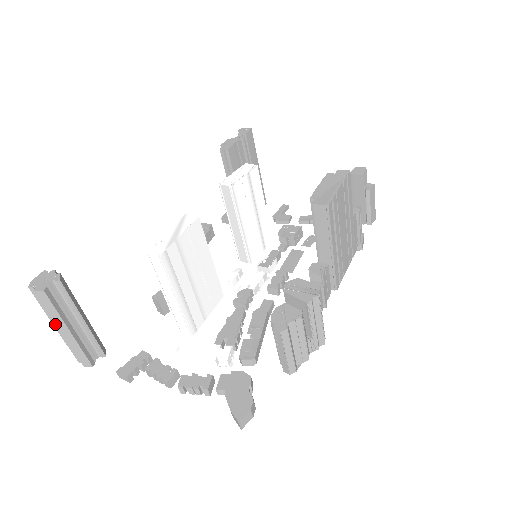
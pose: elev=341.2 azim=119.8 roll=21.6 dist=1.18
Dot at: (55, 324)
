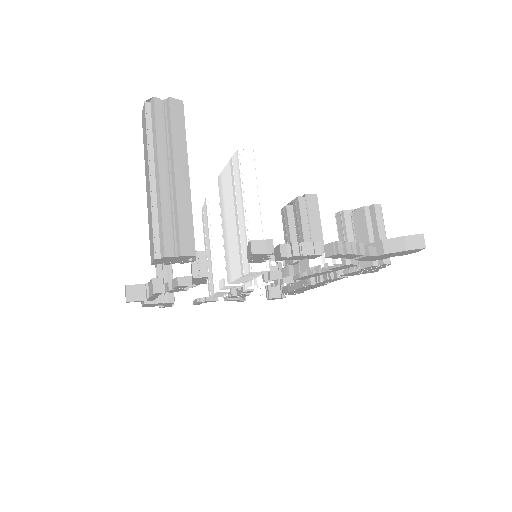
Dot at: (161, 167)
